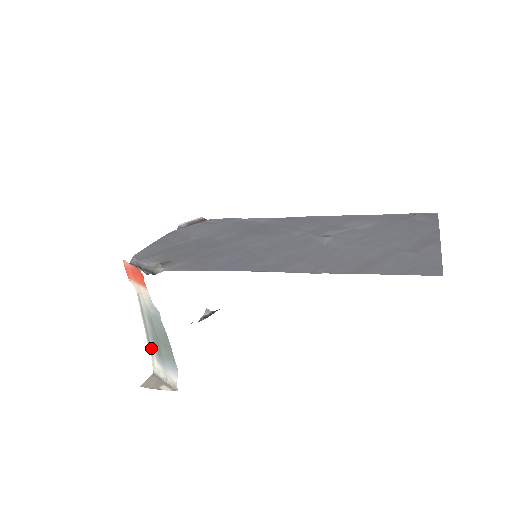
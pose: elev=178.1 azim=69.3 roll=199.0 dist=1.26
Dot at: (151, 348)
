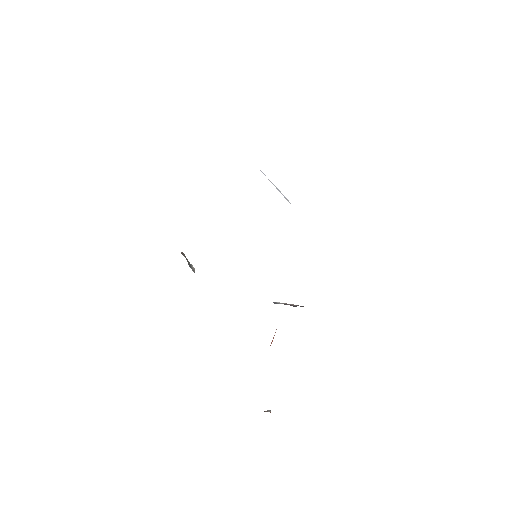
Dot at: occluded
